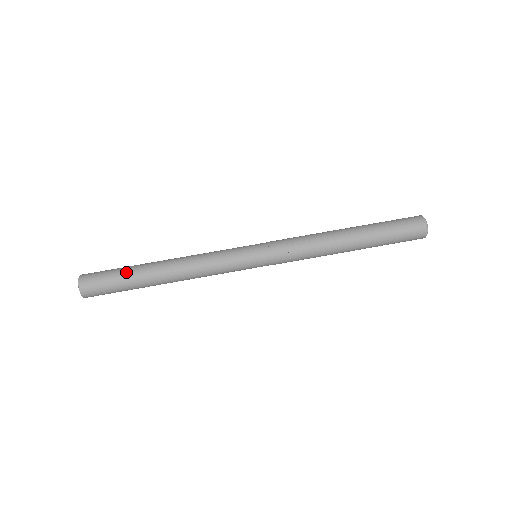
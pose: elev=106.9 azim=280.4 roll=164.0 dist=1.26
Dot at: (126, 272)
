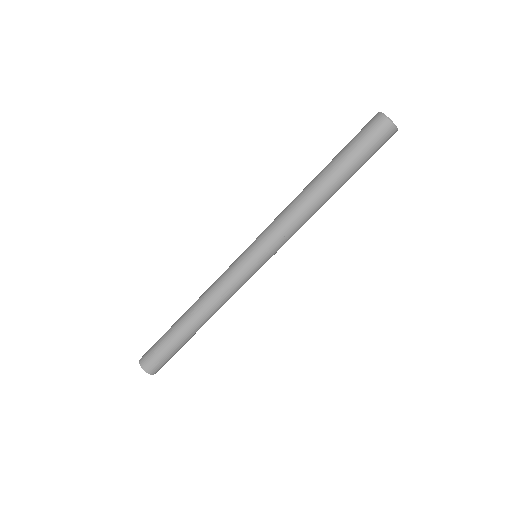
Dot at: (172, 344)
